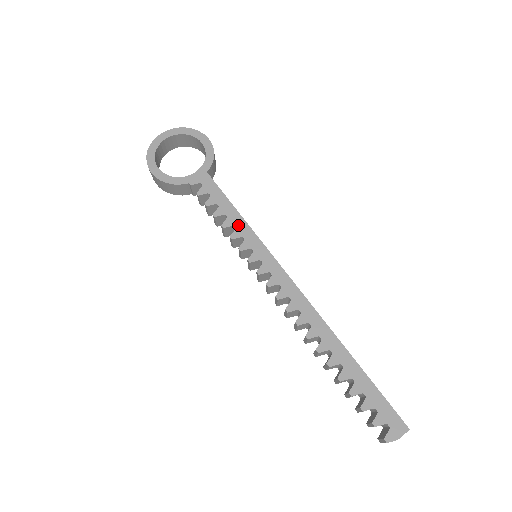
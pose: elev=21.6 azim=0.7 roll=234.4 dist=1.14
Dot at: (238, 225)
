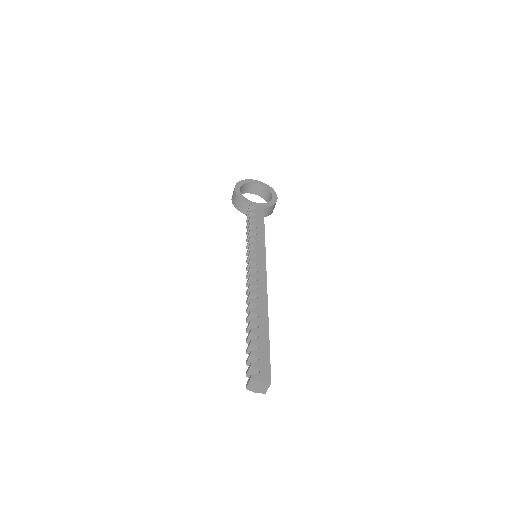
Dot at: (259, 235)
